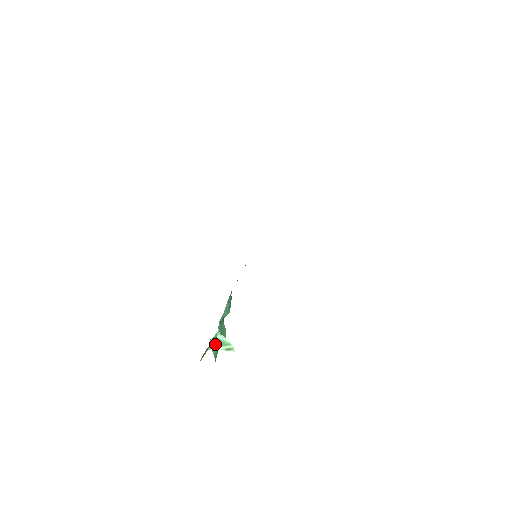
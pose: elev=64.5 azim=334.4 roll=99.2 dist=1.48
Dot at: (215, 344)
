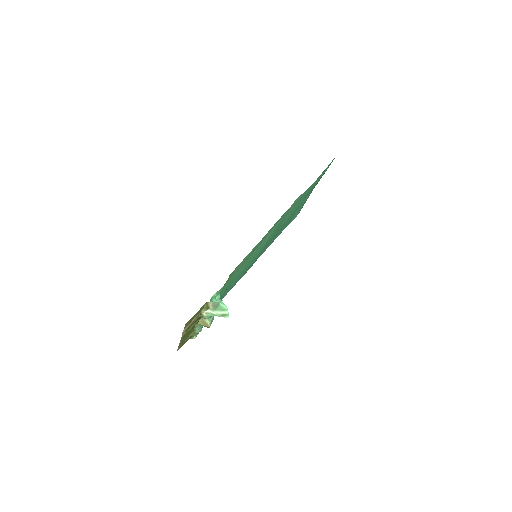
Dot at: (228, 281)
